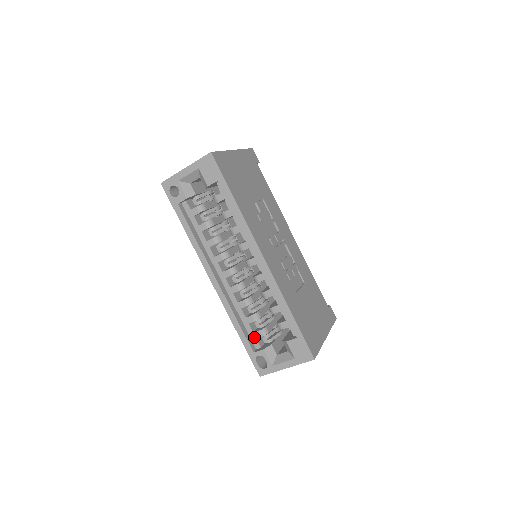
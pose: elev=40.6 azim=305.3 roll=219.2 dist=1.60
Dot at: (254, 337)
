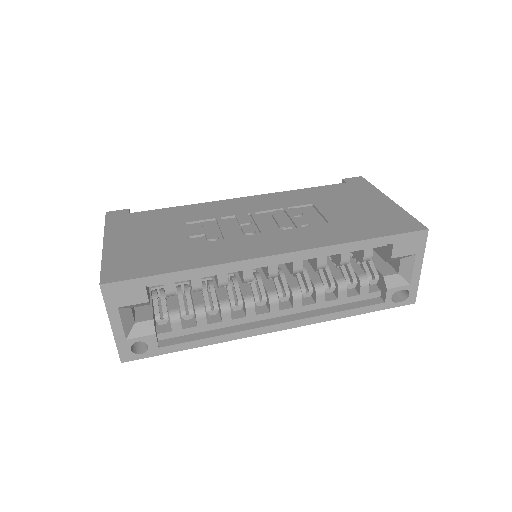
Dot at: (365, 296)
